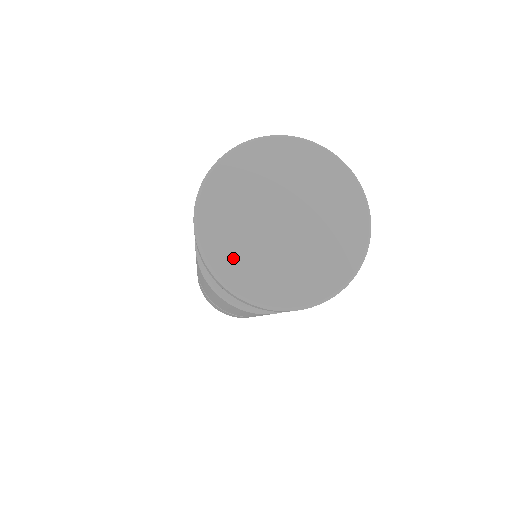
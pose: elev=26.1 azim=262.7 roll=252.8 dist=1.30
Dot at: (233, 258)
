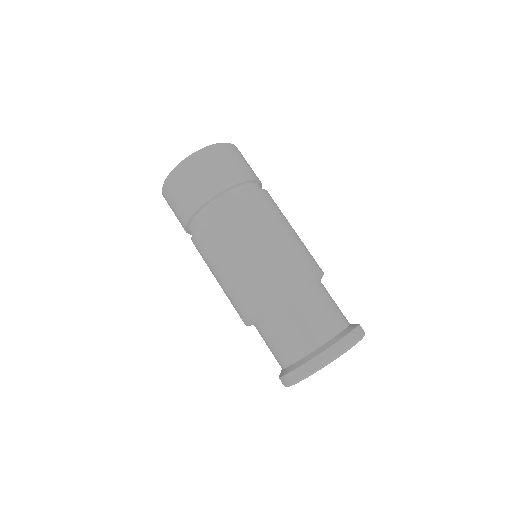
Dot at: occluded
